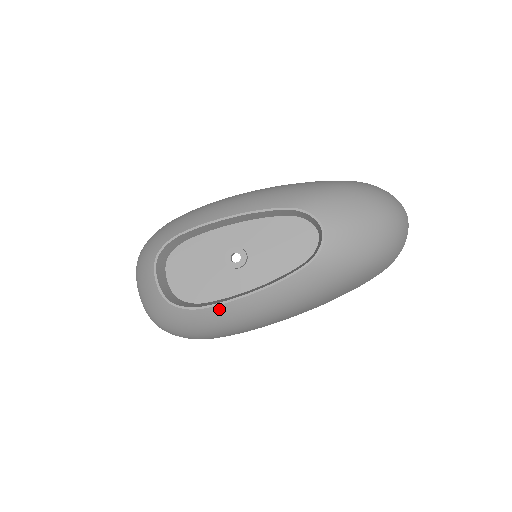
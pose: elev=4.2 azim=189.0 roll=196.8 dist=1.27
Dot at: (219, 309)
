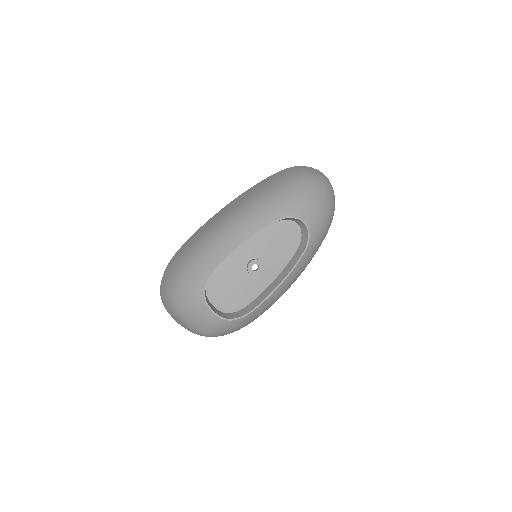
Dot at: (262, 306)
